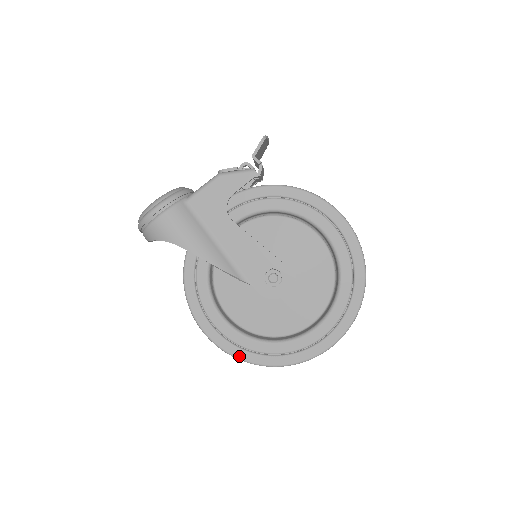
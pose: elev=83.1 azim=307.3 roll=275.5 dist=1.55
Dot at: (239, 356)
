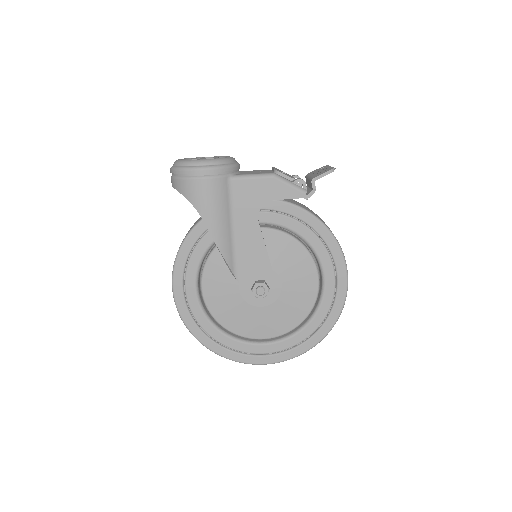
Dot at: (190, 328)
